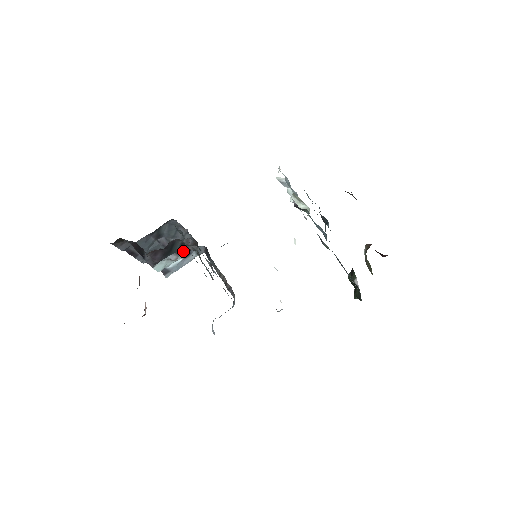
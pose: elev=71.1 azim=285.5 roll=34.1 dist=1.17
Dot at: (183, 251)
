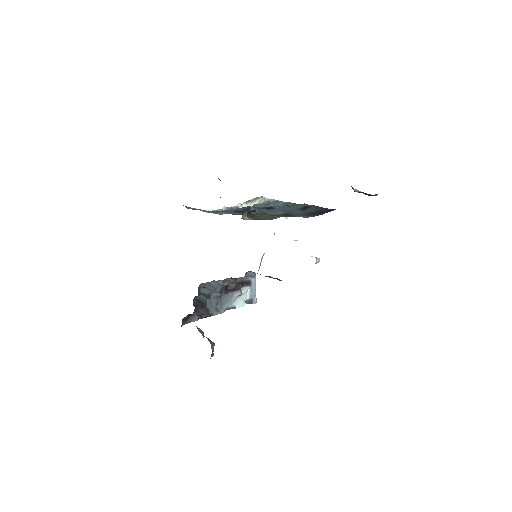
Dot at: (239, 286)
